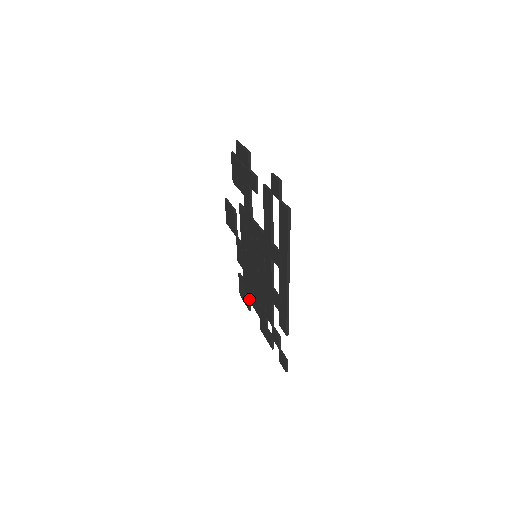
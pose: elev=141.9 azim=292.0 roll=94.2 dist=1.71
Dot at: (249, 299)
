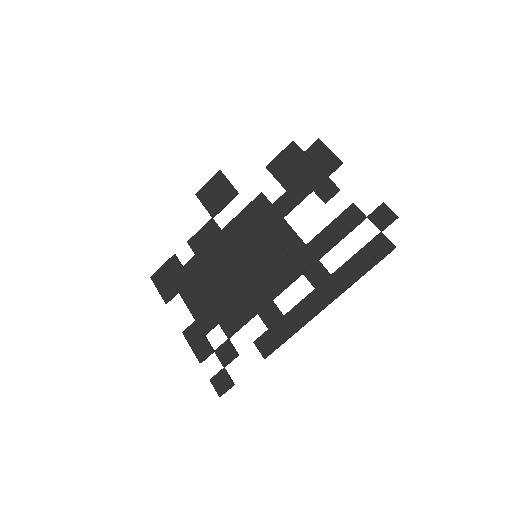
Dot at: (181, 291)
